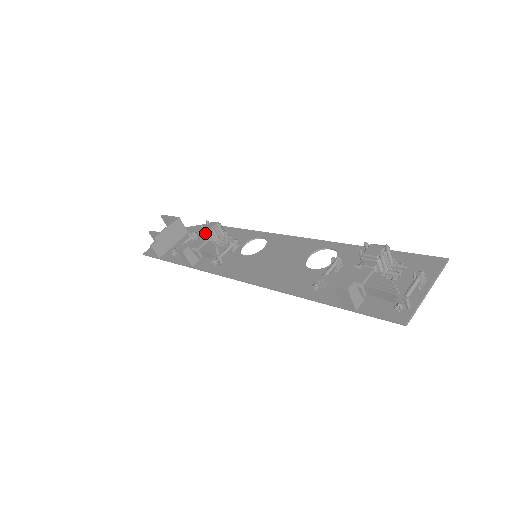
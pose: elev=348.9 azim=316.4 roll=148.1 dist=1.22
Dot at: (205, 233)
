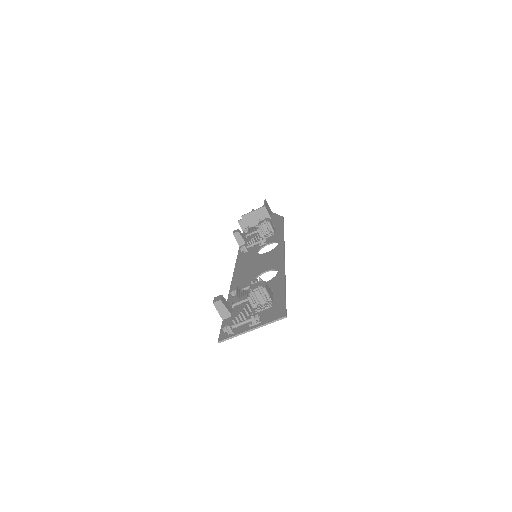
Dot at: (258, 225)
